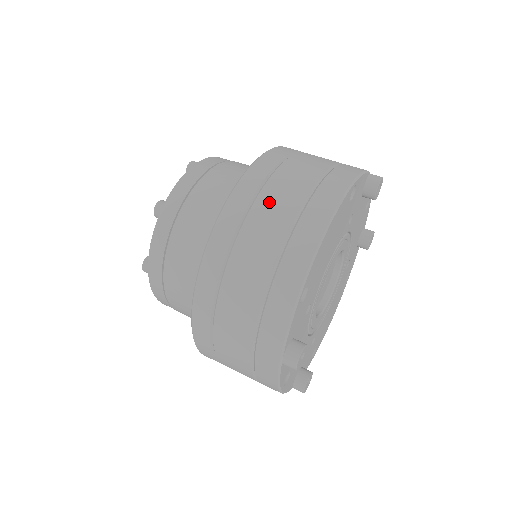
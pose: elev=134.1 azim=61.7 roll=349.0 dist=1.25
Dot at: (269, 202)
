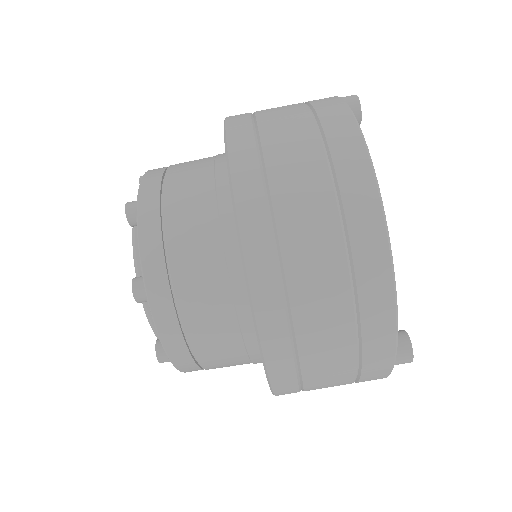
Dot at: (295, 219)
